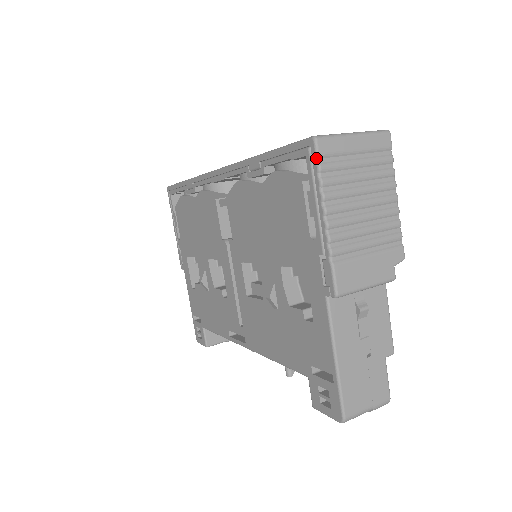
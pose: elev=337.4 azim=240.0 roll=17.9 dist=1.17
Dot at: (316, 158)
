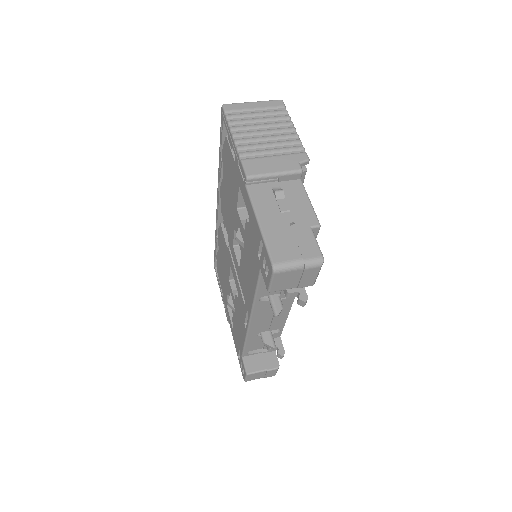
Dot at: (224, 113)
